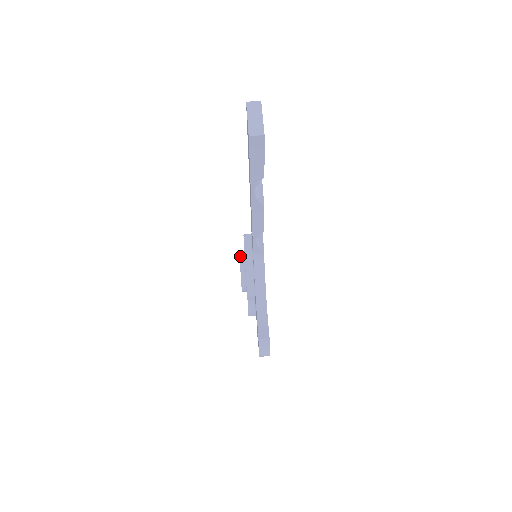
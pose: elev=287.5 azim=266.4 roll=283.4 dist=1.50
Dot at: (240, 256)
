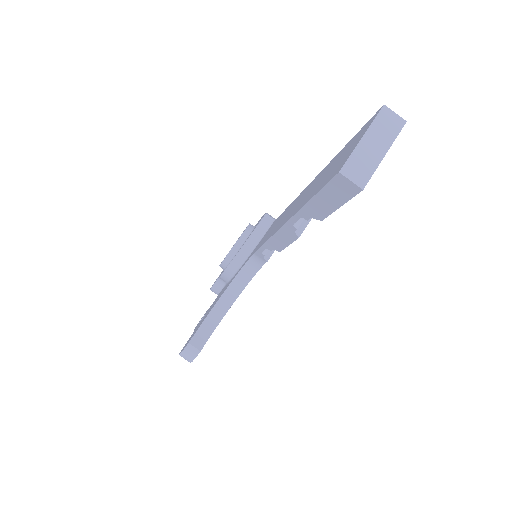
Dot at: (245, 231)
